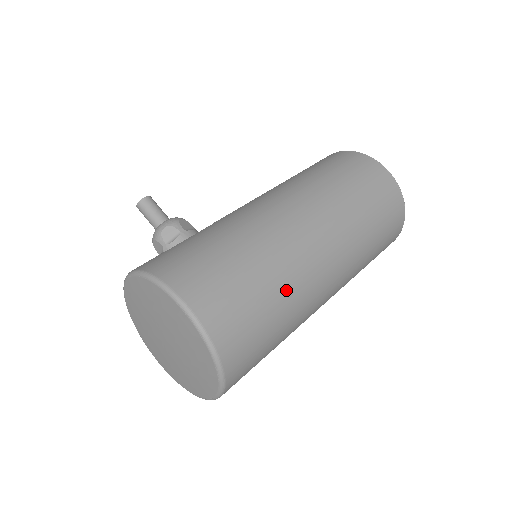
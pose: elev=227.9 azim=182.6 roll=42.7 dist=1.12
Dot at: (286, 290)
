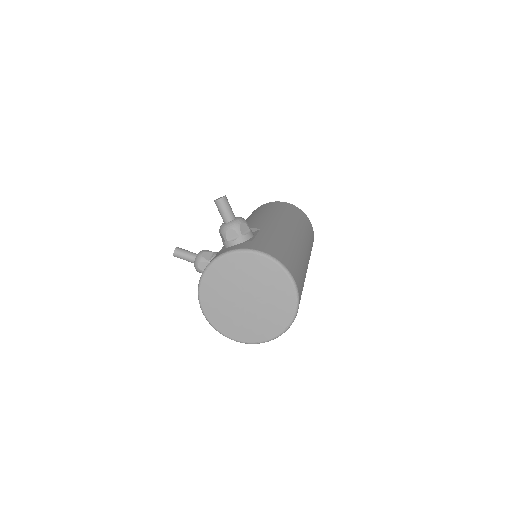
Dot at: occluded
